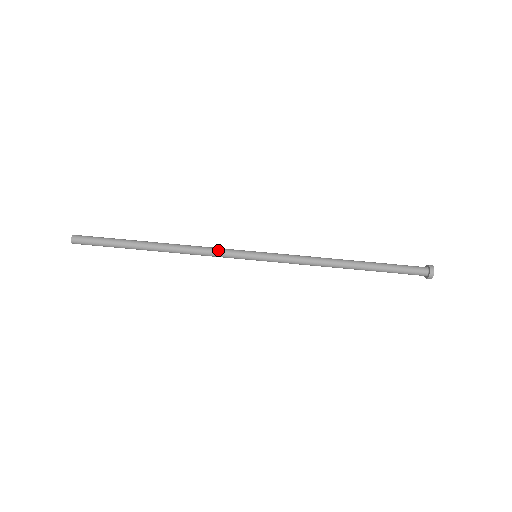
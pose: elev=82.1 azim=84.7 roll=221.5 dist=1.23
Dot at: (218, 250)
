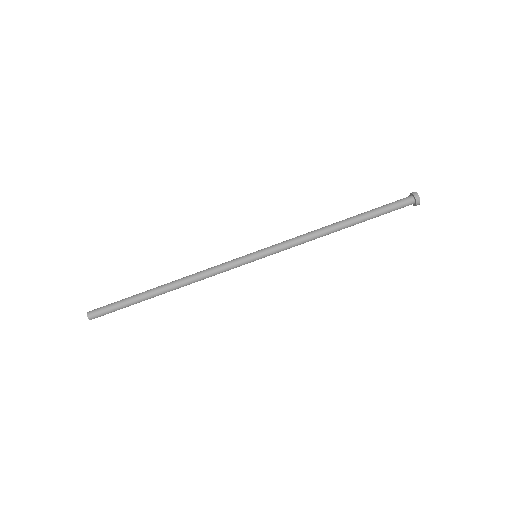
Dot at: (220, 265)
